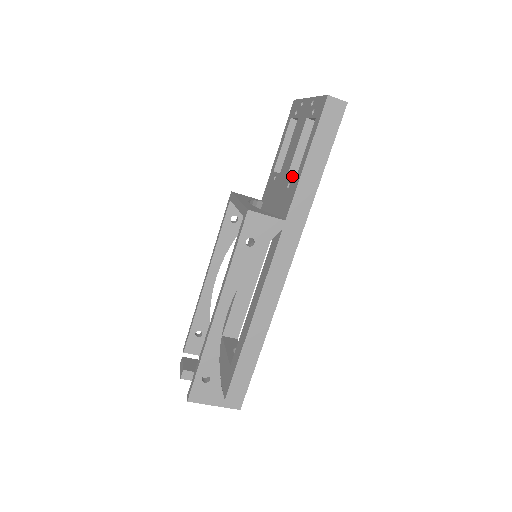
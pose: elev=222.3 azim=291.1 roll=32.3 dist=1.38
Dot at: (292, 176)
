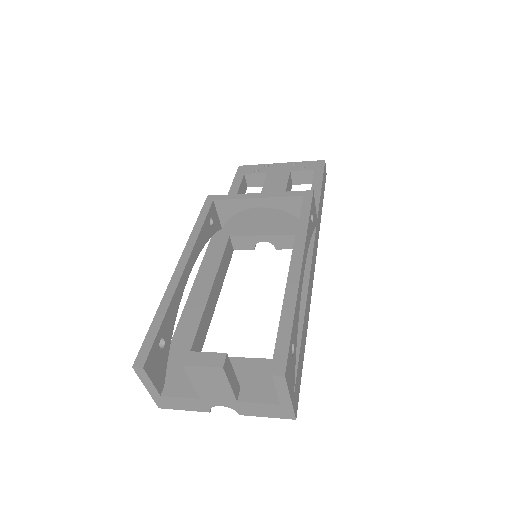
Dot at: occluded
